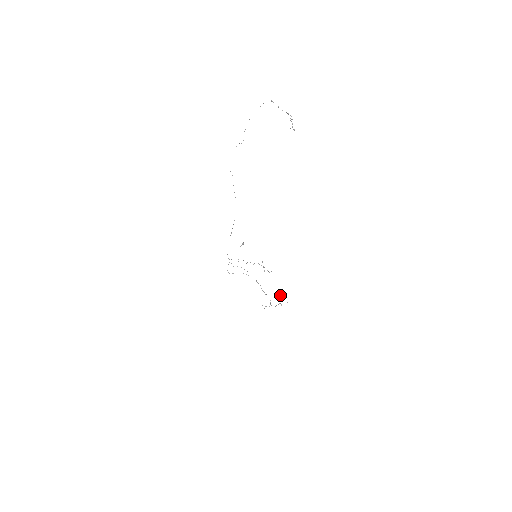
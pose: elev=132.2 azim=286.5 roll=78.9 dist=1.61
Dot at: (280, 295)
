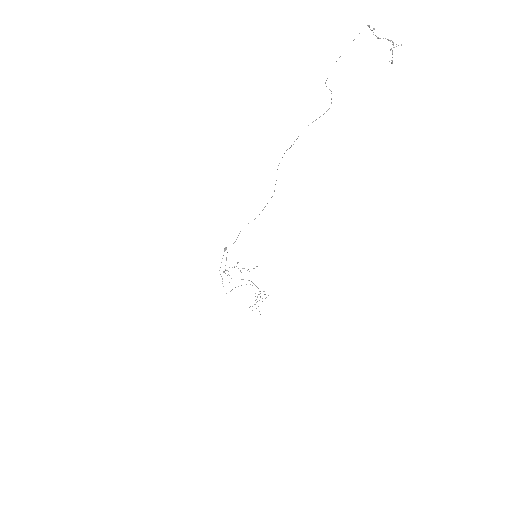
Dot at: occluded
